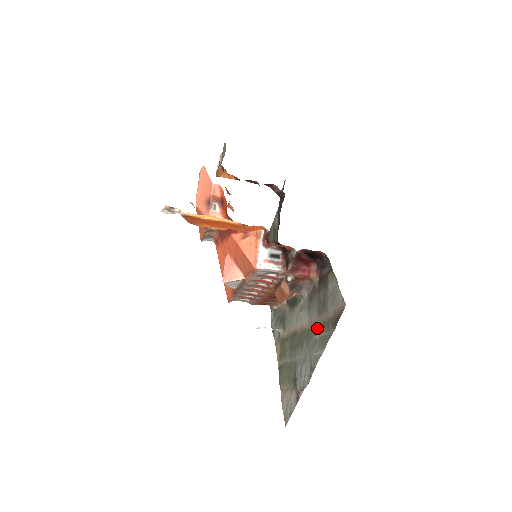
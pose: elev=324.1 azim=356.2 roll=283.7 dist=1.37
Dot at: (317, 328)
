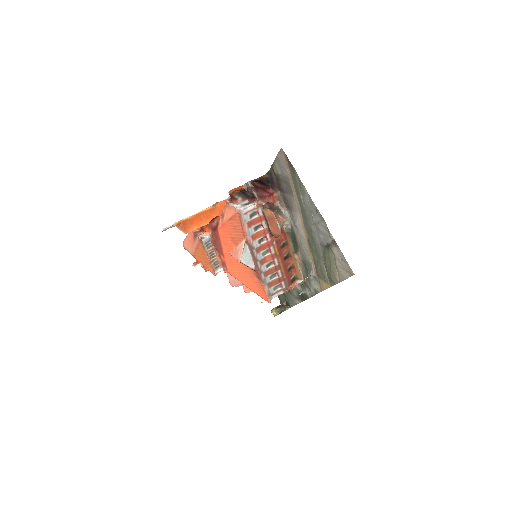
Dot at: (299, 198)
